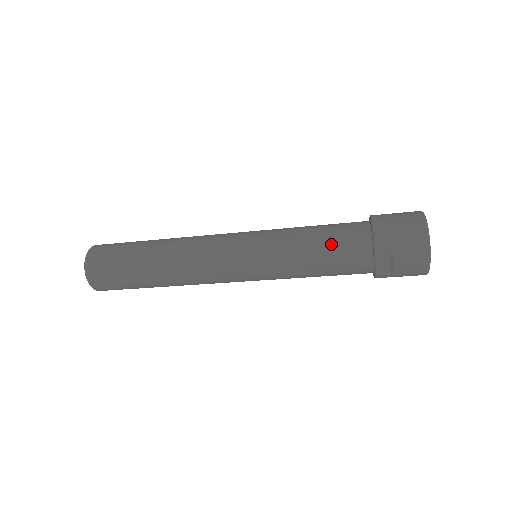
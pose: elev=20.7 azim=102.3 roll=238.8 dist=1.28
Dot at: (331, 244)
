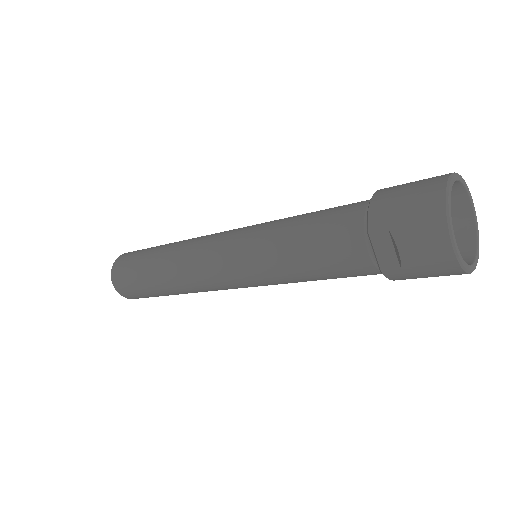
Dot at: (319, 227)
